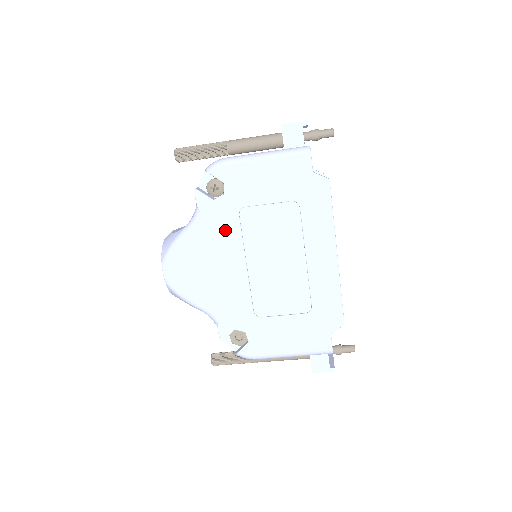
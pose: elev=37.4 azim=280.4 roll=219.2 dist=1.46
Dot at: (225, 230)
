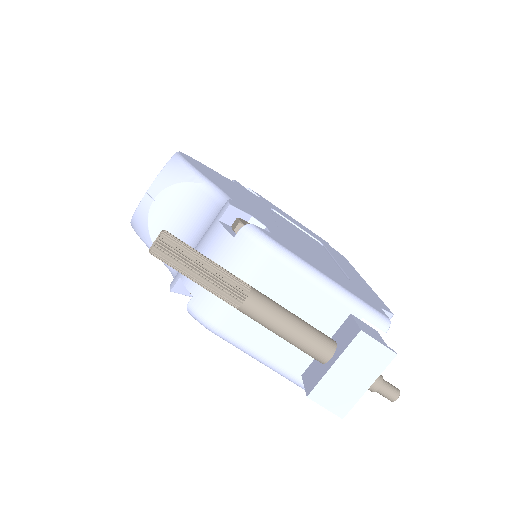
Dot at: (256, 200)
